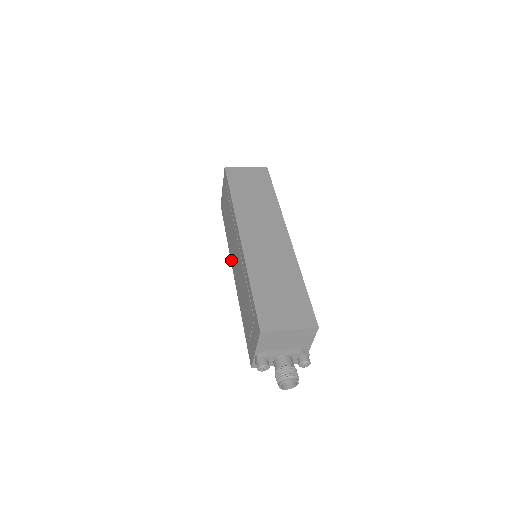
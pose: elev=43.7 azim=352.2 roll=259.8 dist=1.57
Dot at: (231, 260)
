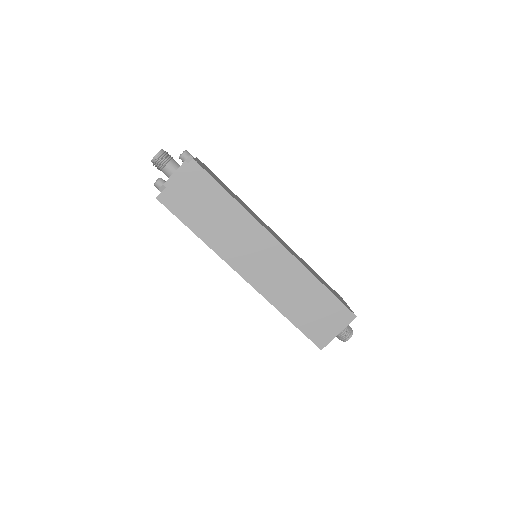
Dot at: occluded
